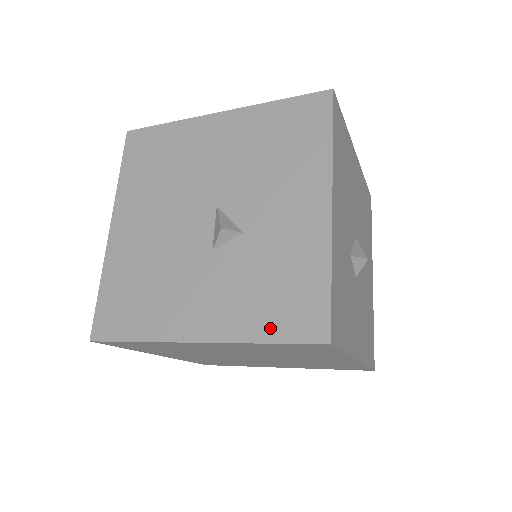
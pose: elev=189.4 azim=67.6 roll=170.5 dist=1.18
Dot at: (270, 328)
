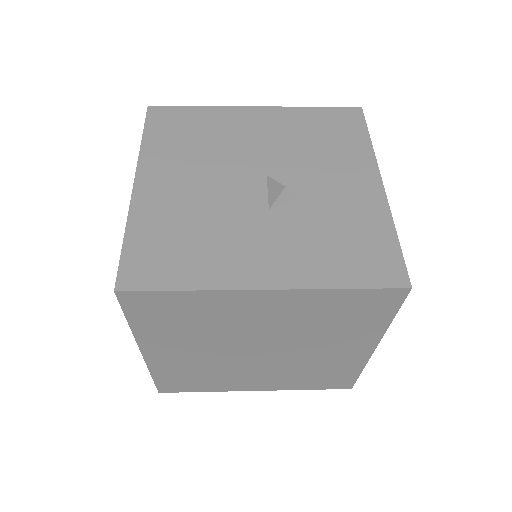
Dot at: (348, 275)
